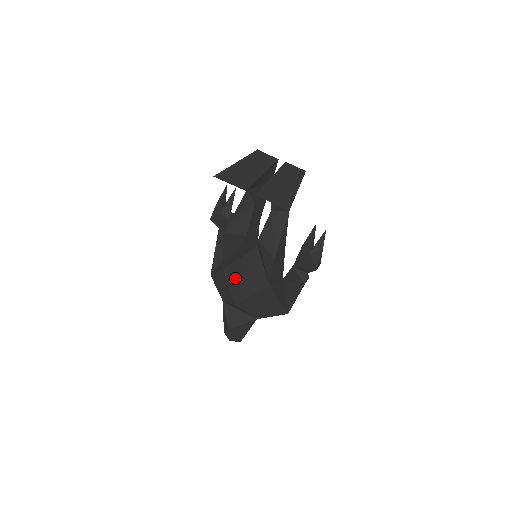
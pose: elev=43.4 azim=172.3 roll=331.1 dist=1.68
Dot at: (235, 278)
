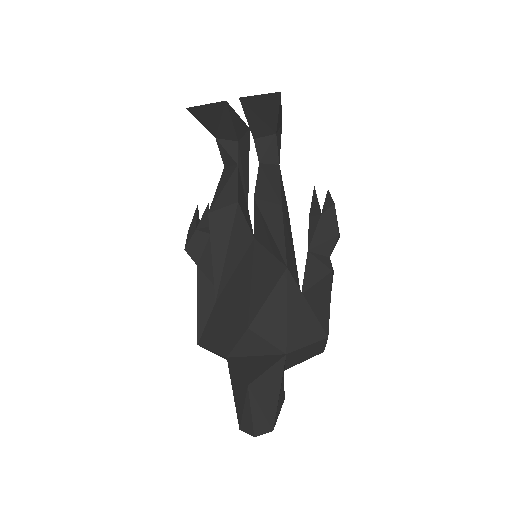
Dot at: (236, 296)
